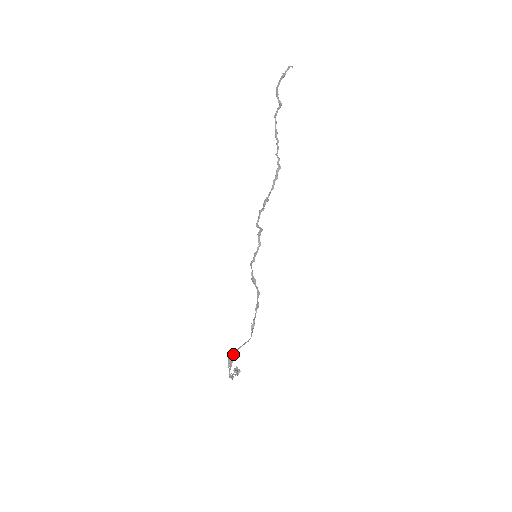
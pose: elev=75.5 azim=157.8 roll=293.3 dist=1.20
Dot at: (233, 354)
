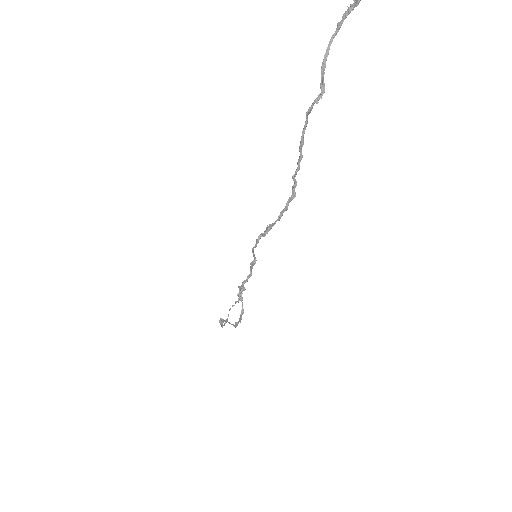
Dot at: (223, 320)
